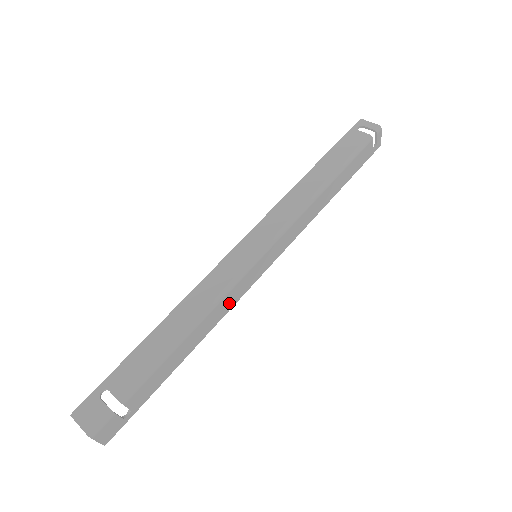
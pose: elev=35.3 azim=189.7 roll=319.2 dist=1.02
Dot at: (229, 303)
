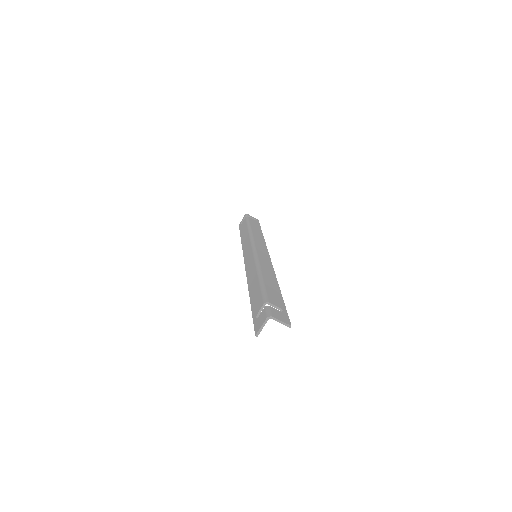
Dot at: (268, 267)
